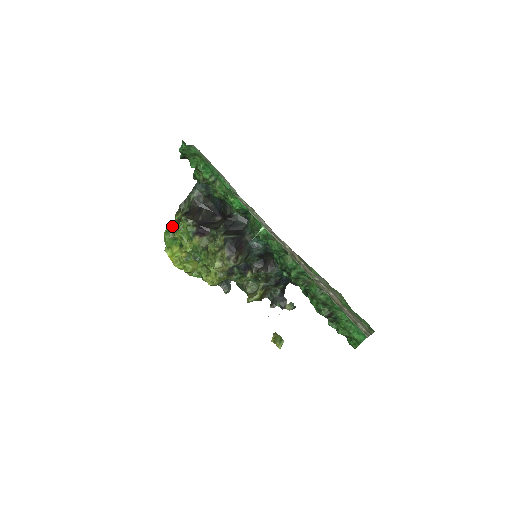
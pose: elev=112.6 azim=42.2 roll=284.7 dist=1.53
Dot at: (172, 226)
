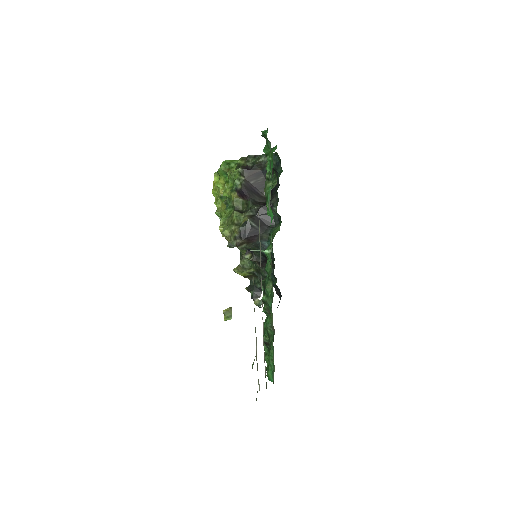
Dot at: (232, 163)
